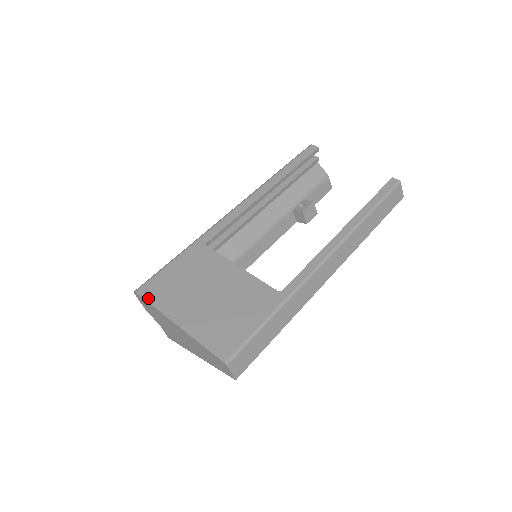
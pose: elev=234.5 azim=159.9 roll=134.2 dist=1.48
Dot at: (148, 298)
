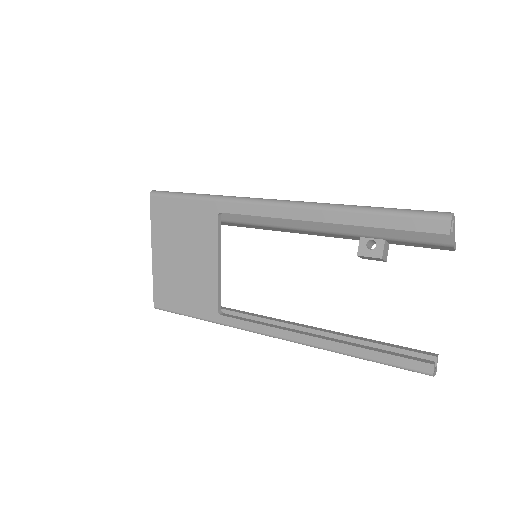
Dot at: (152, 211)
